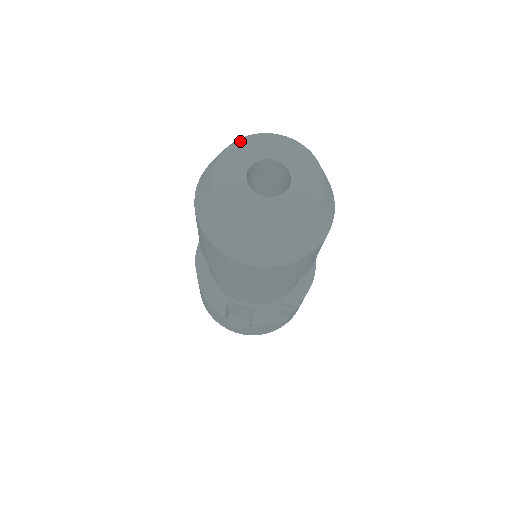
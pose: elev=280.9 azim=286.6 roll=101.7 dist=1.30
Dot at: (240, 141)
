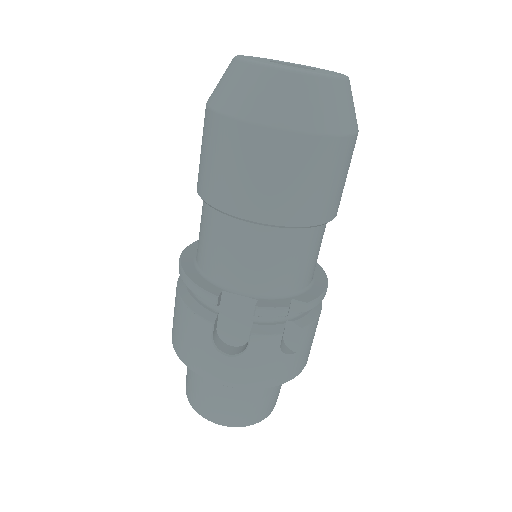
Dot at: (259, 57)
